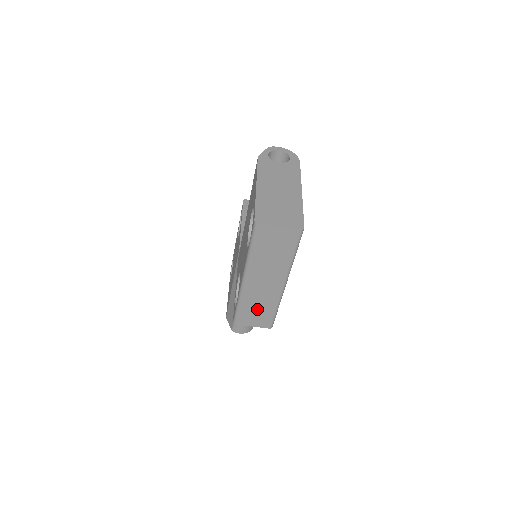
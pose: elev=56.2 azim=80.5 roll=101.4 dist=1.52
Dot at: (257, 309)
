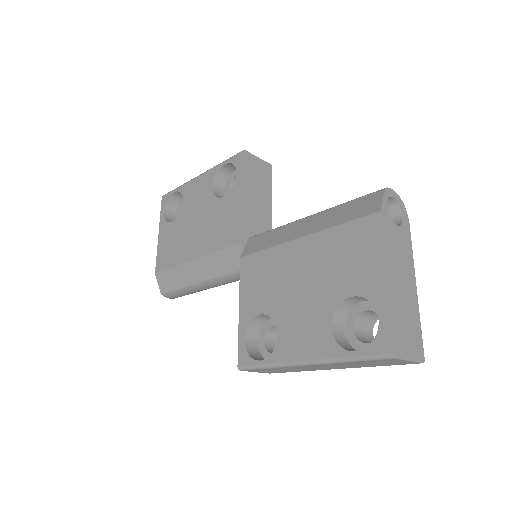
Dot at: (281, 370)
